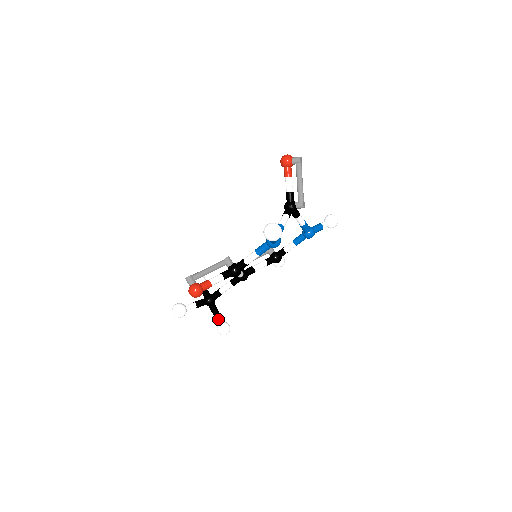
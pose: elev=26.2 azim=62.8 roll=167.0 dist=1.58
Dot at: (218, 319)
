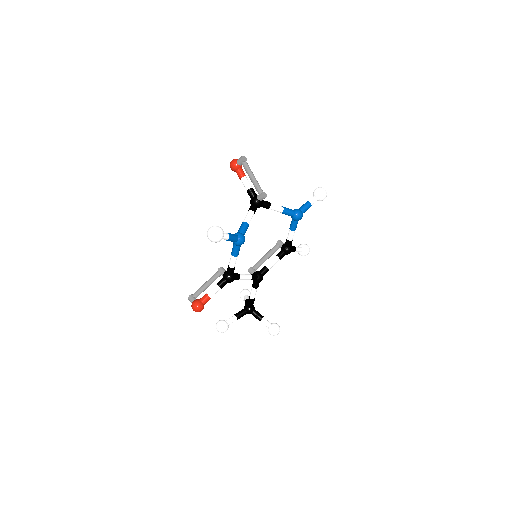
Dot at: (264, 322)
